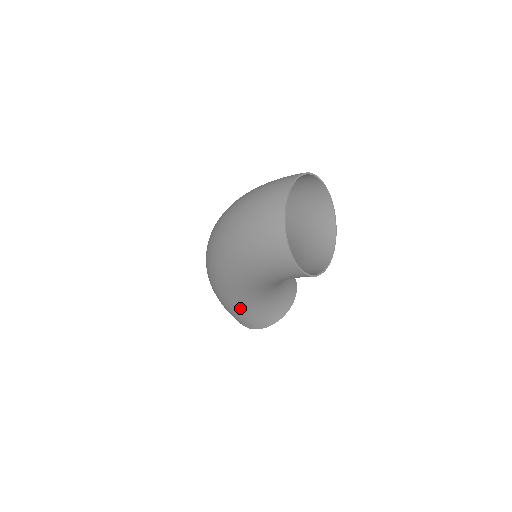
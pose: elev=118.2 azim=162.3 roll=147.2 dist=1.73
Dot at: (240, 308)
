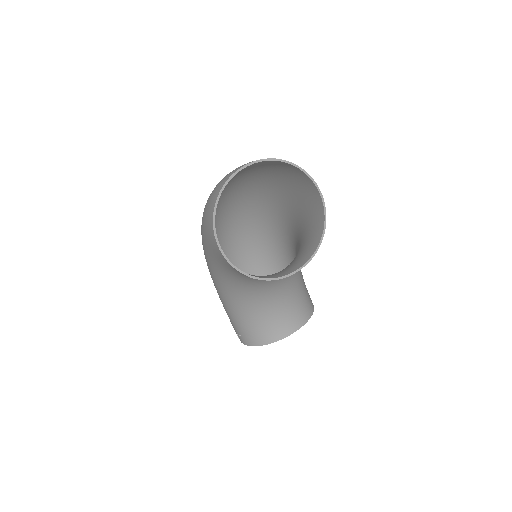
Dot at: (224, 303)
